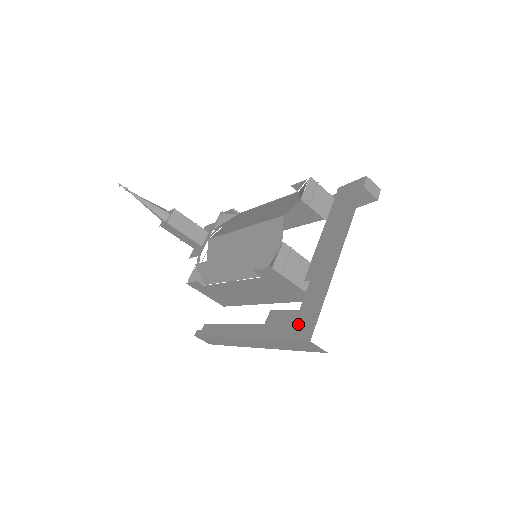
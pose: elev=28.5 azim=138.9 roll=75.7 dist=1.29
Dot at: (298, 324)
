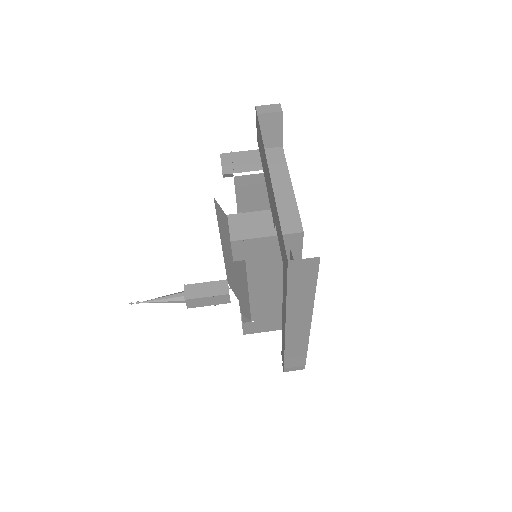
Dot at: (283, 262)
